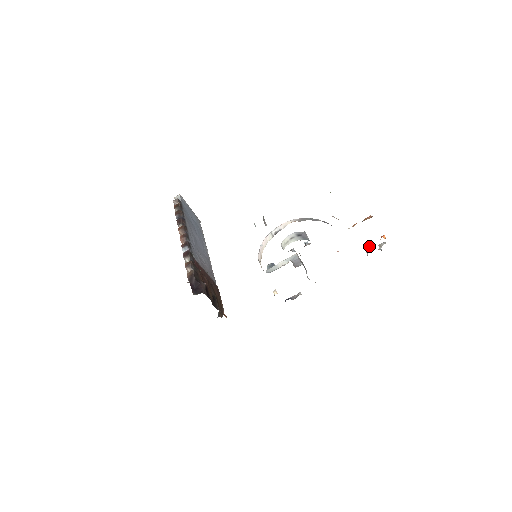
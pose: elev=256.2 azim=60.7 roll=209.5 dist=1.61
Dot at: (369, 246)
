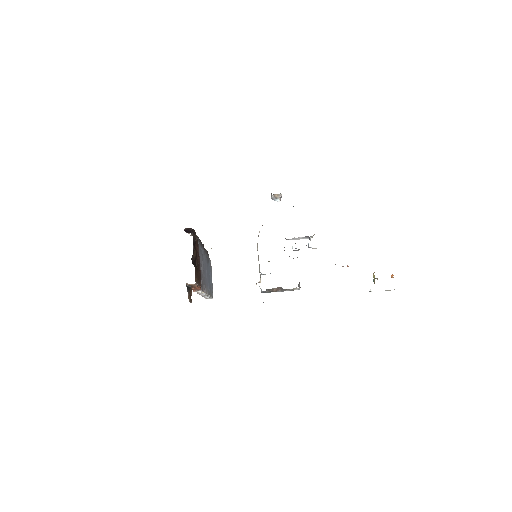
Dot at: (374, 276)
